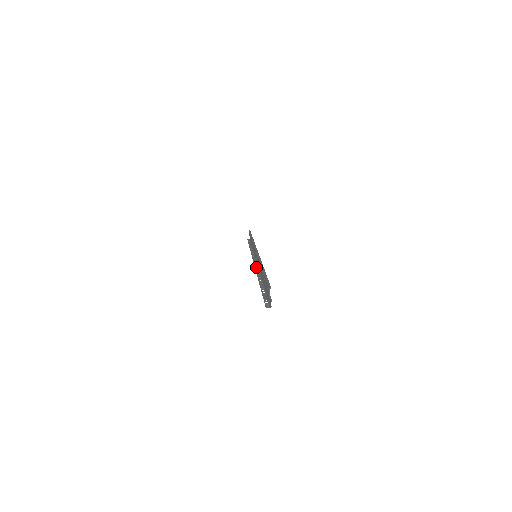
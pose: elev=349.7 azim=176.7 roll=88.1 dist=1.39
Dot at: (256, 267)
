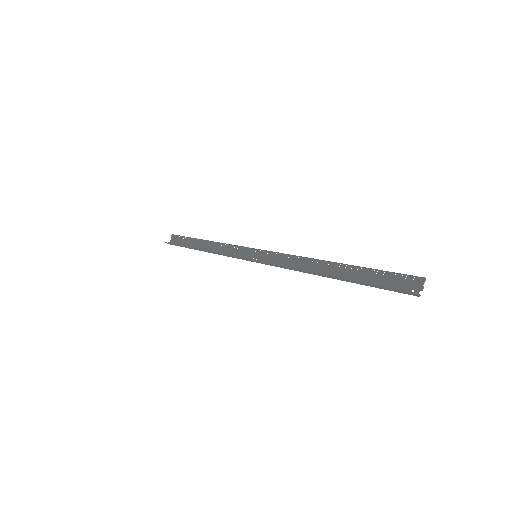
Dot at: (275, 265)
